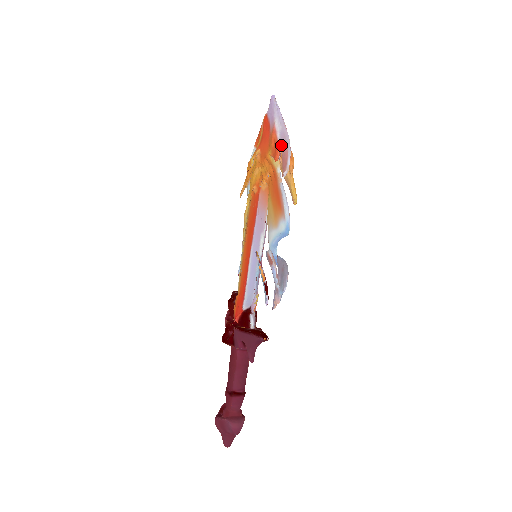
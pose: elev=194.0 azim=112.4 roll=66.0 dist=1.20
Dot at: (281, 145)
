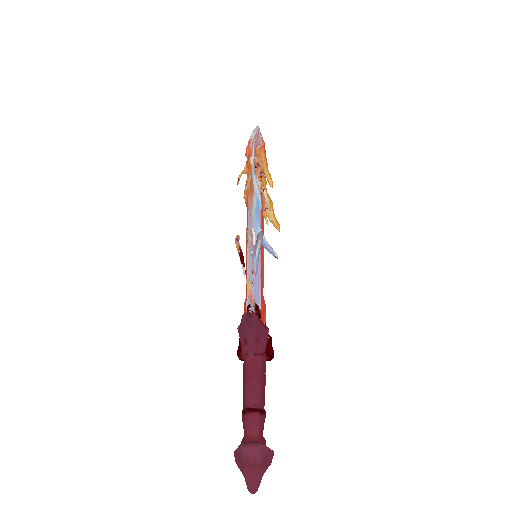
Dot at: occluded
